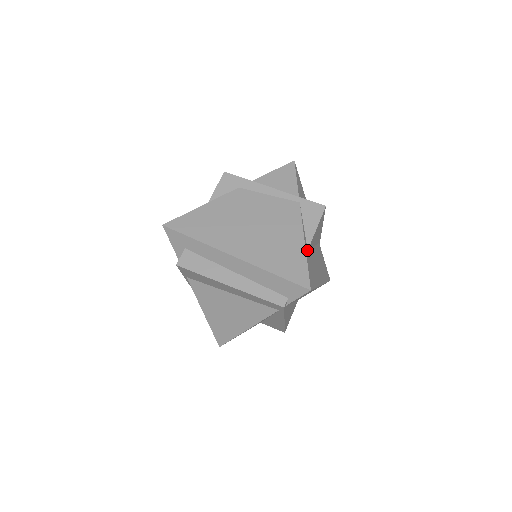
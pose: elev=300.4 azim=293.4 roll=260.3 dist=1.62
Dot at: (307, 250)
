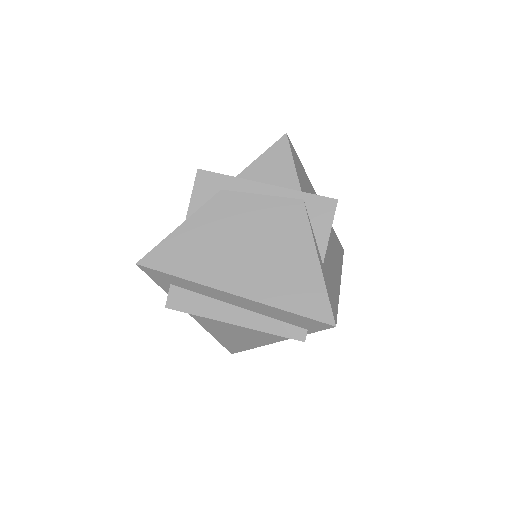
Dot at: (322, 265)
